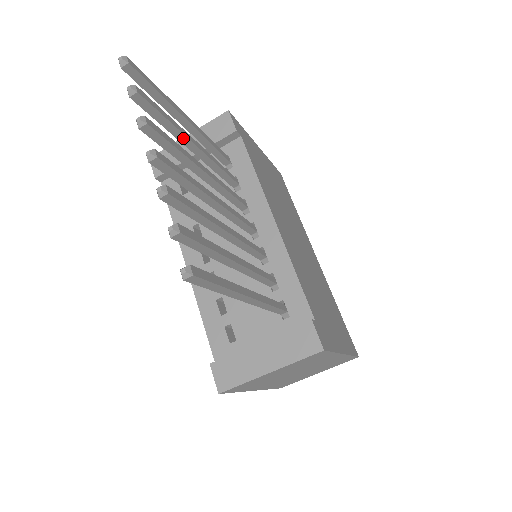
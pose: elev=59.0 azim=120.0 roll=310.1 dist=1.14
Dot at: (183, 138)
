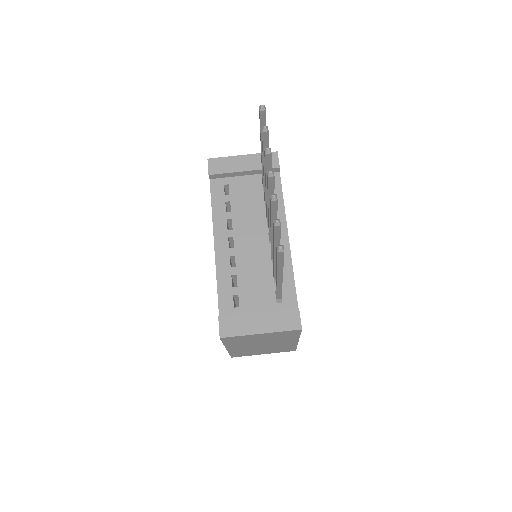
Dot at: occluded
